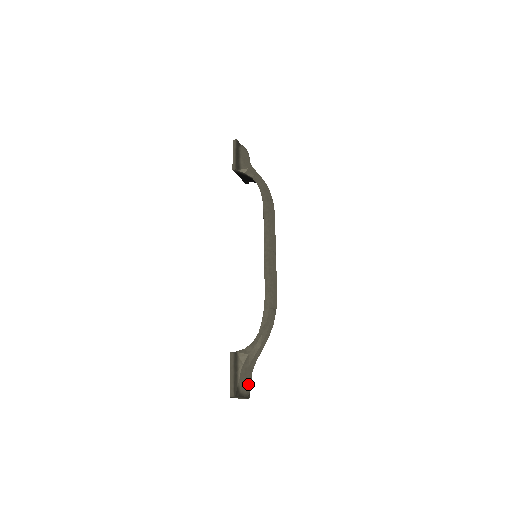
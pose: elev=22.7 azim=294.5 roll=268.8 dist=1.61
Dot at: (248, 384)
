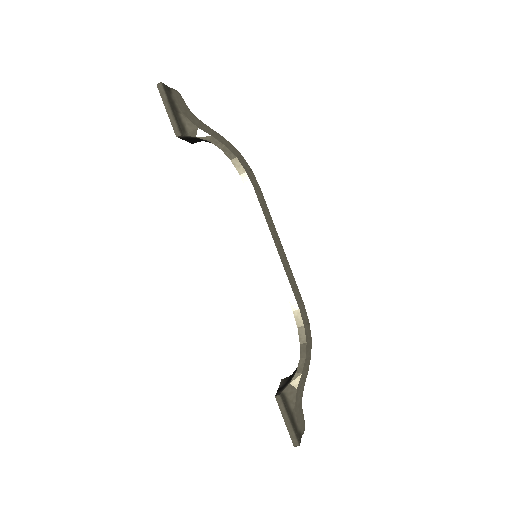
Dot at: (303, 416)
